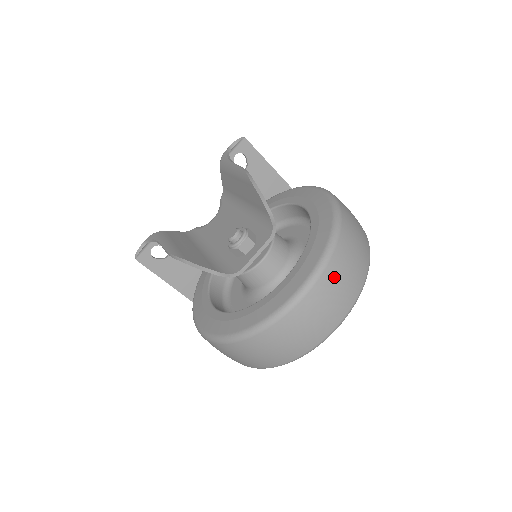
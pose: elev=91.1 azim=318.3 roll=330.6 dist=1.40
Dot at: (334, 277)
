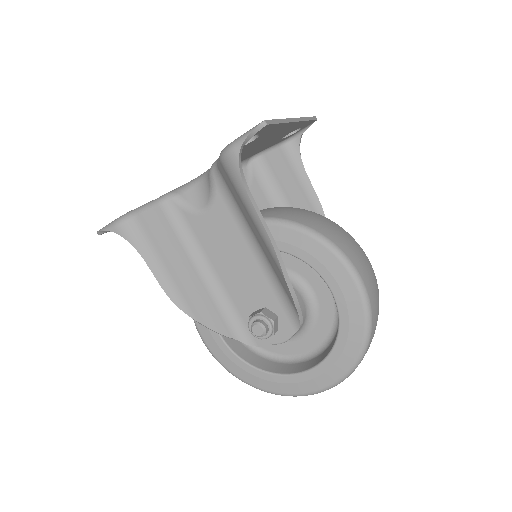
Dot at: occluded
